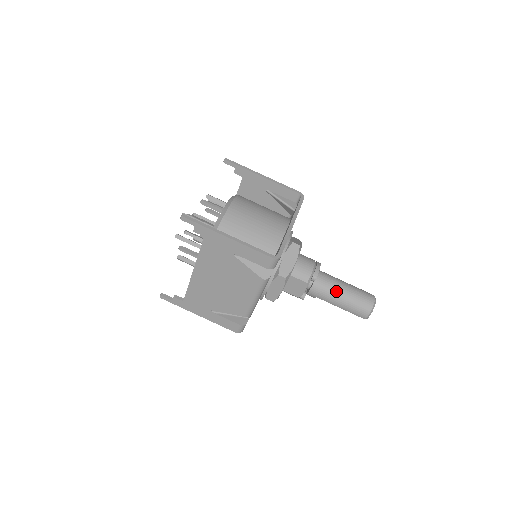
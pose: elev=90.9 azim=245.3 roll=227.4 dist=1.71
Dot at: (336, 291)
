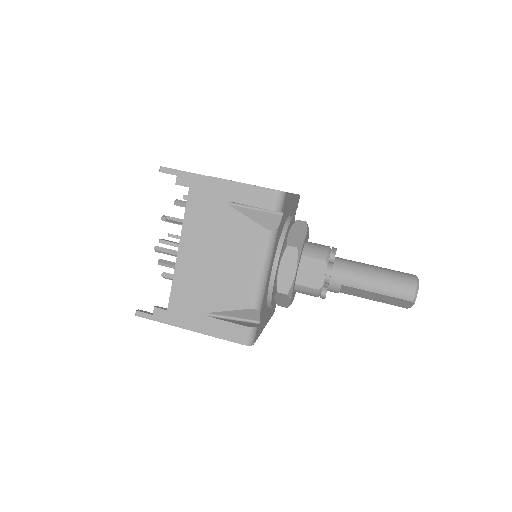
Dot at: (364, 270)
